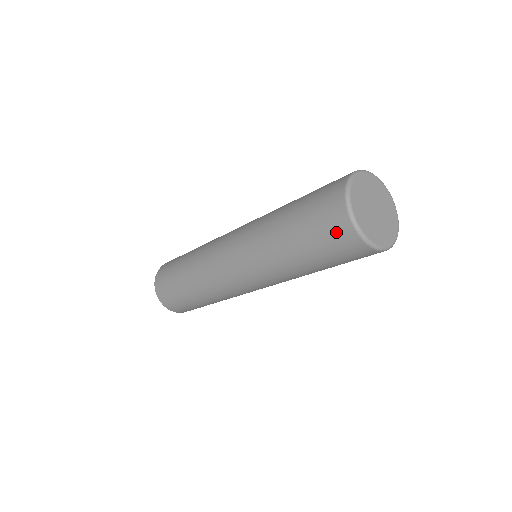
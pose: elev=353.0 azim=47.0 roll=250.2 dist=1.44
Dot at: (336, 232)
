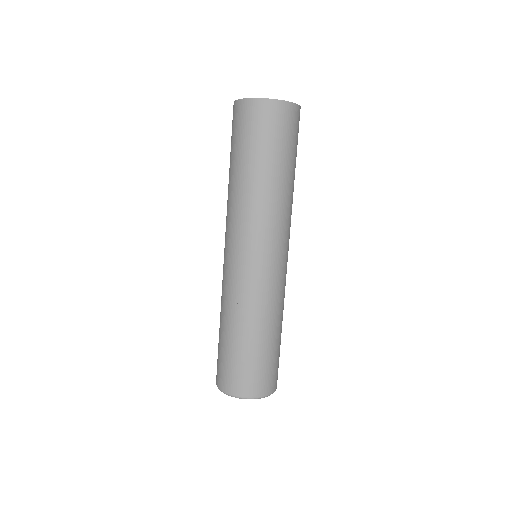
Dot at: occluded
